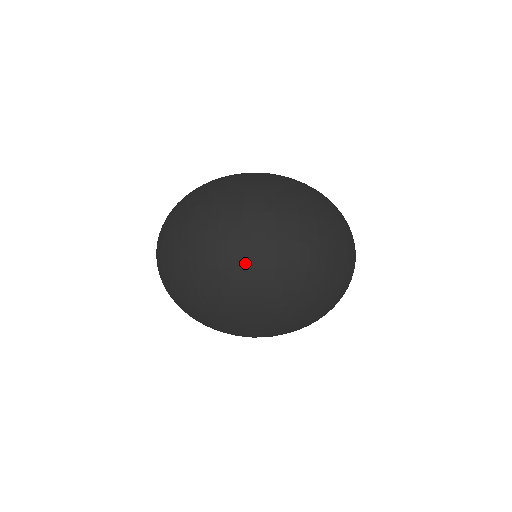
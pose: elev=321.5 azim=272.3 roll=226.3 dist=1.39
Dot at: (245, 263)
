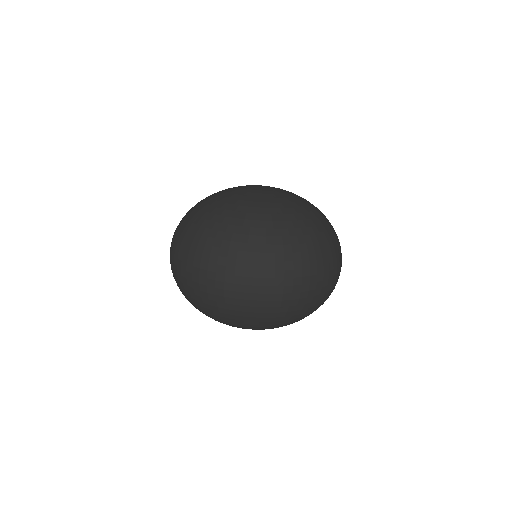
Dot at: (247, 302)
